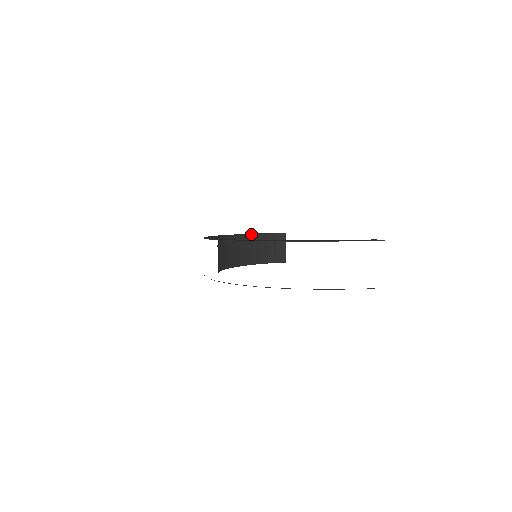
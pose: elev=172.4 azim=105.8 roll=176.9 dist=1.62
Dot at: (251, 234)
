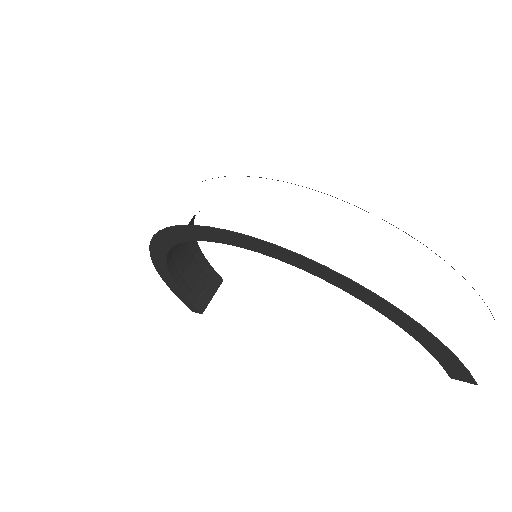
Dot at: occluded
